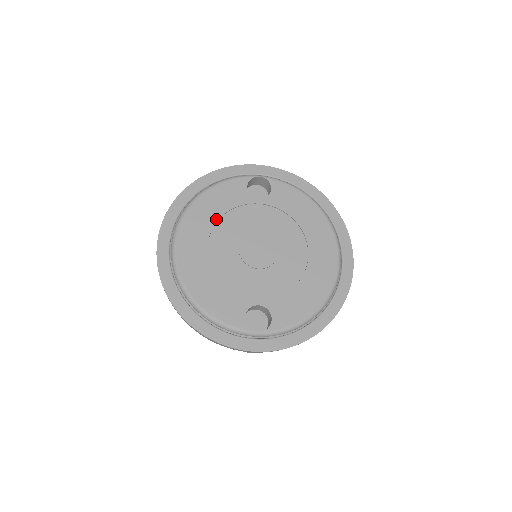
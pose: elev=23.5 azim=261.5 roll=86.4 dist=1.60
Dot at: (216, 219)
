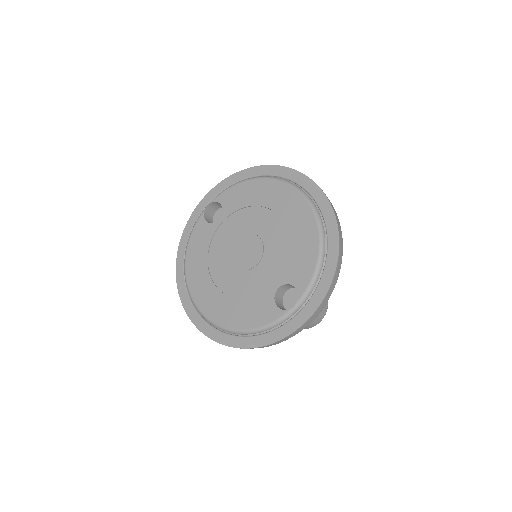
Dot at: (206, 263)
